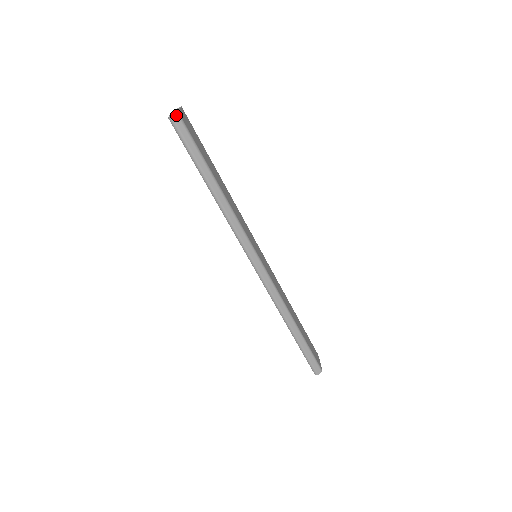
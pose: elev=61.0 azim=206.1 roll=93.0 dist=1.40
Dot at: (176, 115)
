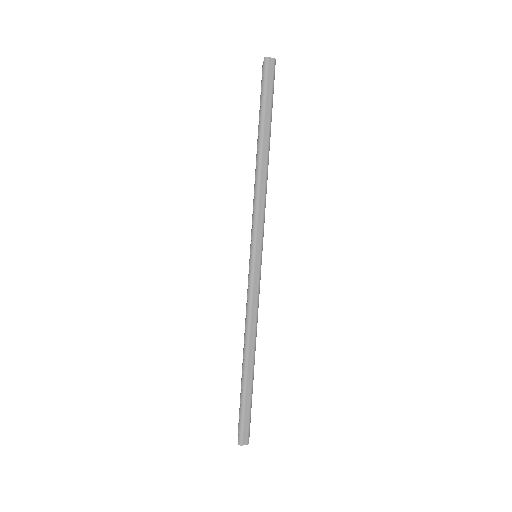
Dot at: (273, 60)
